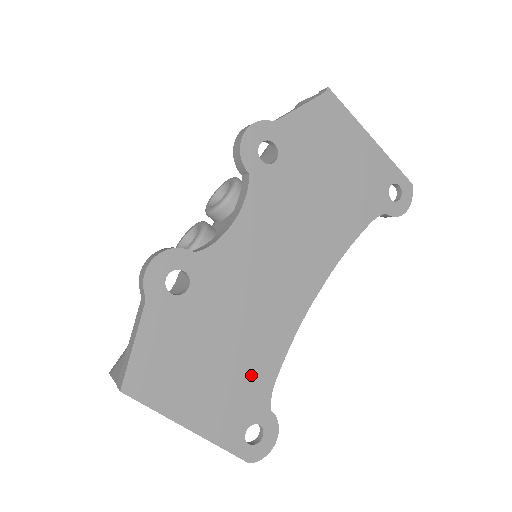
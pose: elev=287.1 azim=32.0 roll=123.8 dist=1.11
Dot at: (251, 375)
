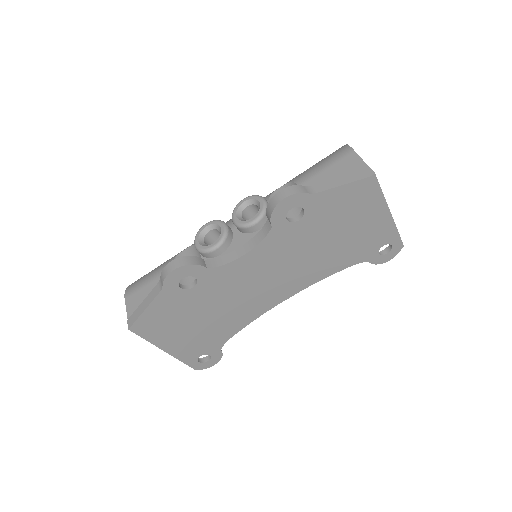
Dot at: (216, 333)
